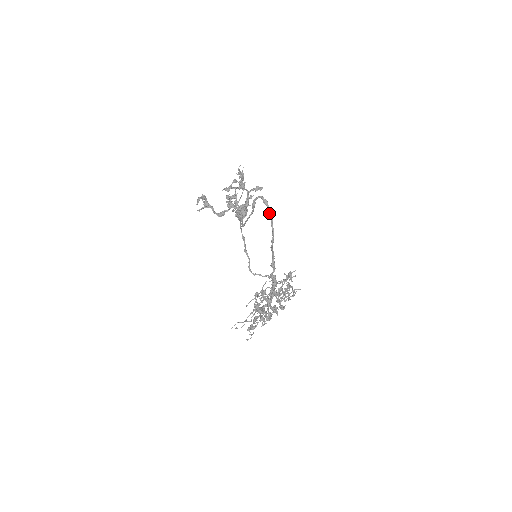
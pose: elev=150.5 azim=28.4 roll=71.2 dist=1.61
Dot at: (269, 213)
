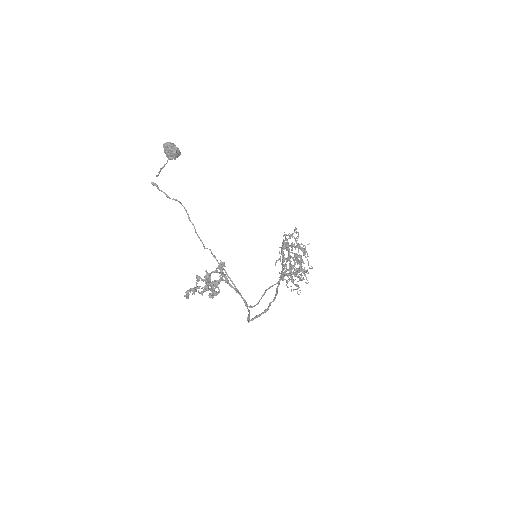
Dot at: (264, 311)
